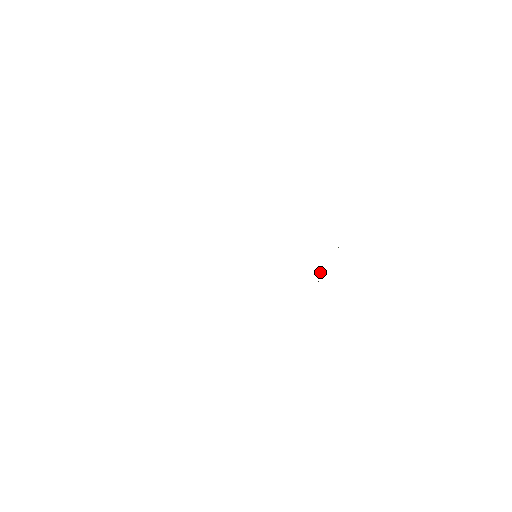
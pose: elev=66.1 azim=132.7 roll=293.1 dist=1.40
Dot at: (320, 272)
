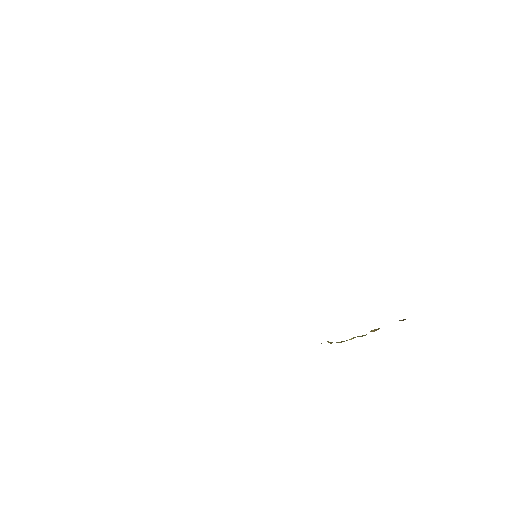
Dot at: occluded
